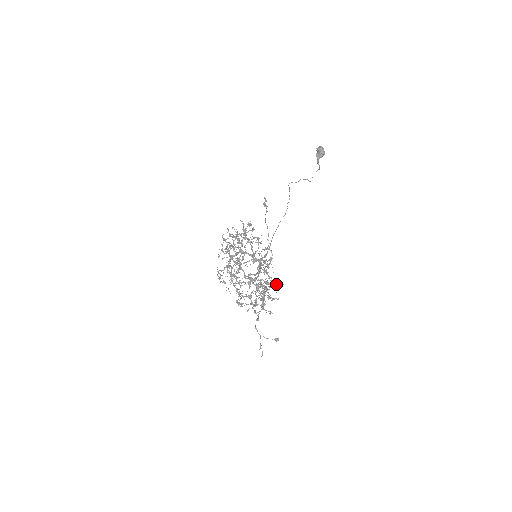
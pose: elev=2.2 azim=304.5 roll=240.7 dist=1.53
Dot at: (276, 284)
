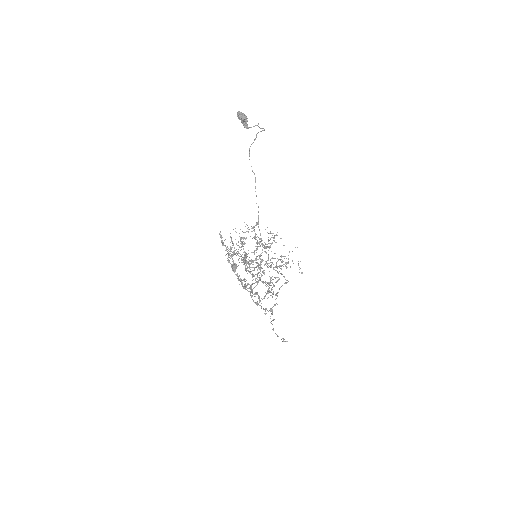
Dot at: occluded
